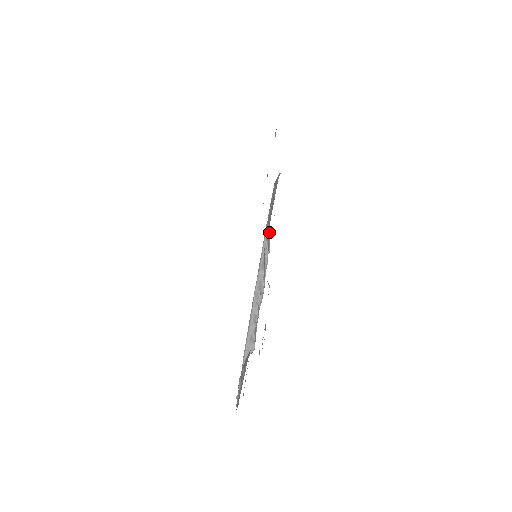
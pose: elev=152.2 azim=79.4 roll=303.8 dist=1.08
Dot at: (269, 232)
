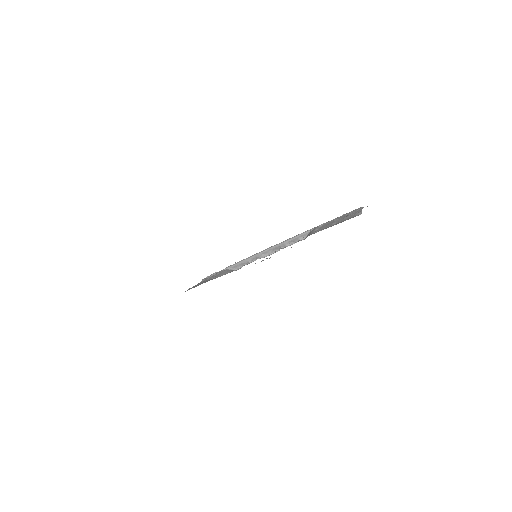
Dot at: (309, 235)
